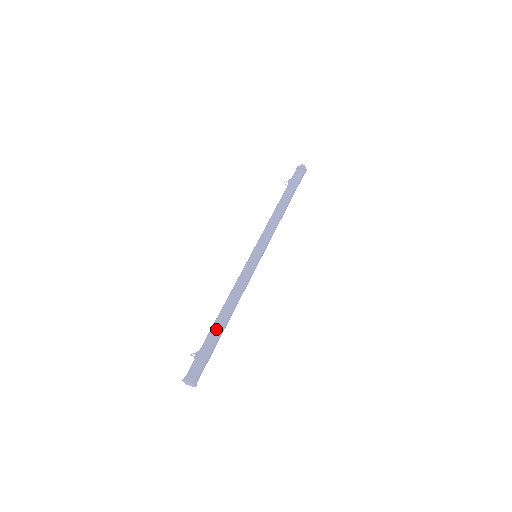
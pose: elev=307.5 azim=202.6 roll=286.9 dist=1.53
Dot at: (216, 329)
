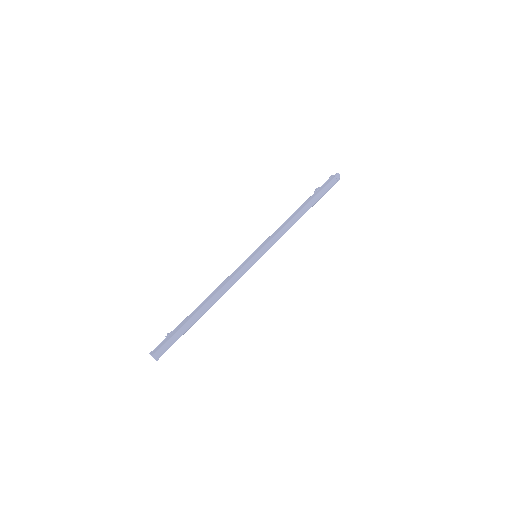
Dot at: (192, 315)
